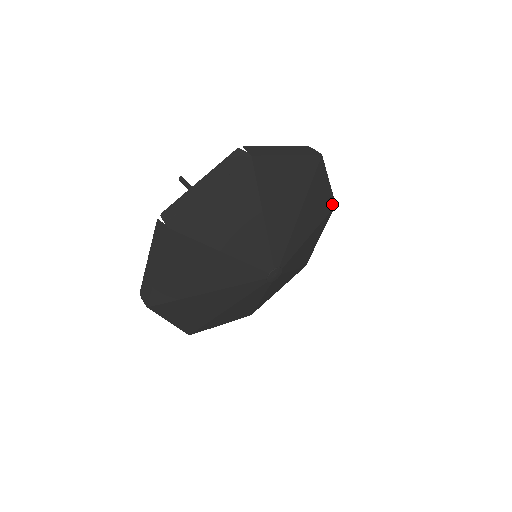
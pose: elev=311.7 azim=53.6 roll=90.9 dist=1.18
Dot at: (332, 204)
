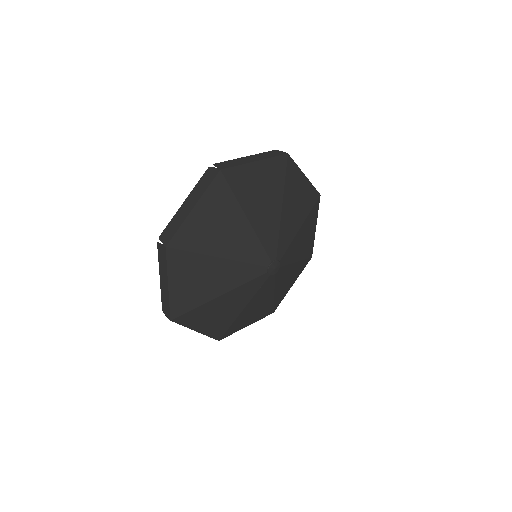
Dot at: (316, 195)
